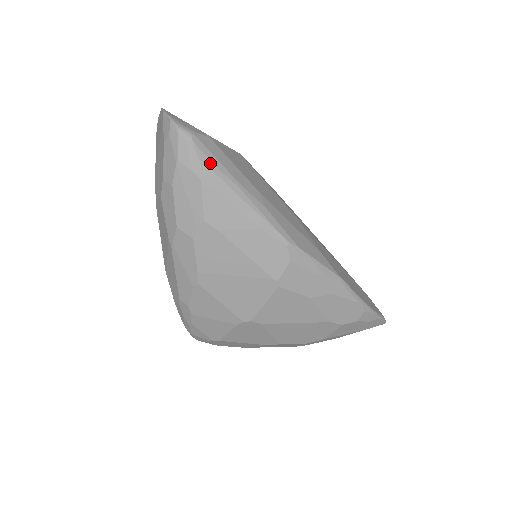
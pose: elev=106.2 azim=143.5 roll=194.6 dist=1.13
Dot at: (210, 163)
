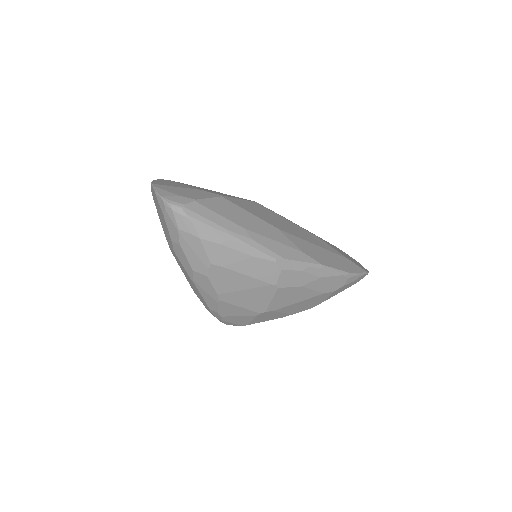
Dot at: (202, 224)
